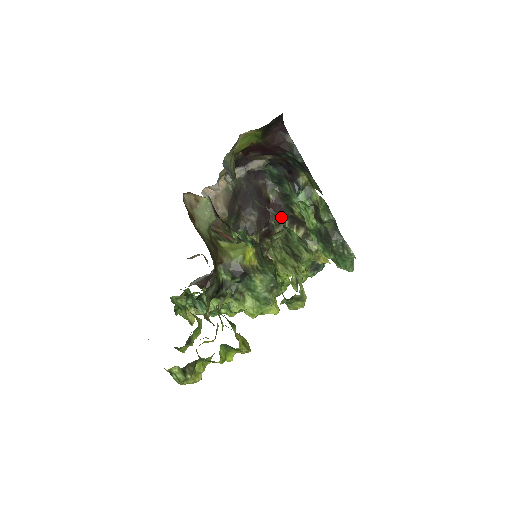
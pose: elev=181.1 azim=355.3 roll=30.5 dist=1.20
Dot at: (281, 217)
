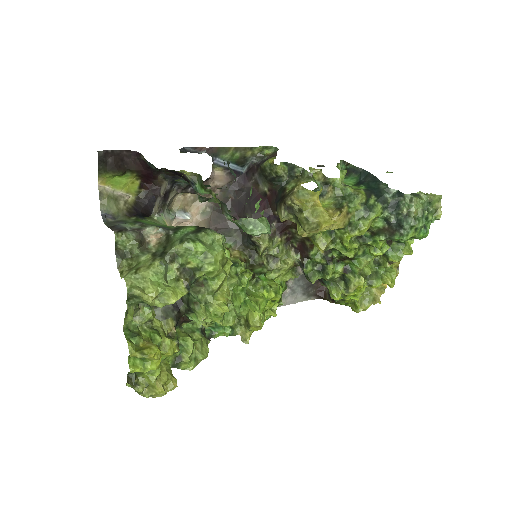
Dot at: (149, 226)
